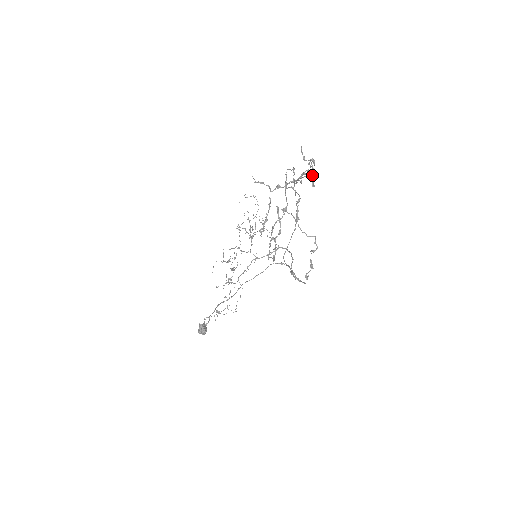
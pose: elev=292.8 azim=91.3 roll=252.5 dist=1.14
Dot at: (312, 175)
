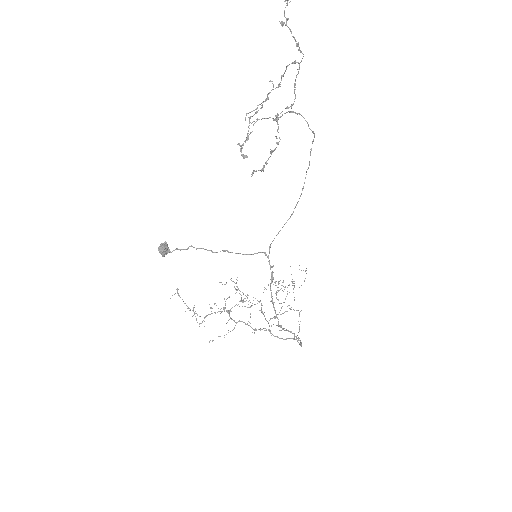
Dot at: (286, 21)
